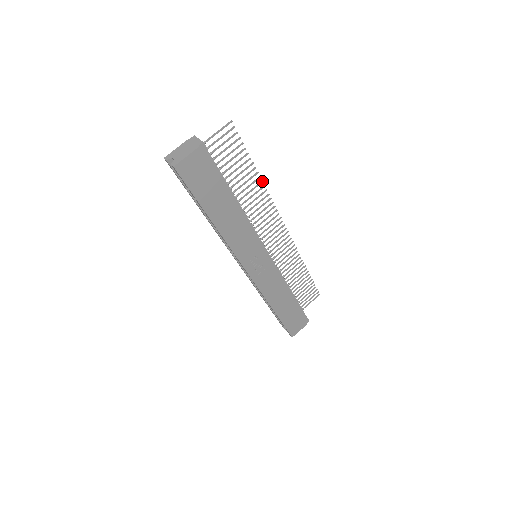
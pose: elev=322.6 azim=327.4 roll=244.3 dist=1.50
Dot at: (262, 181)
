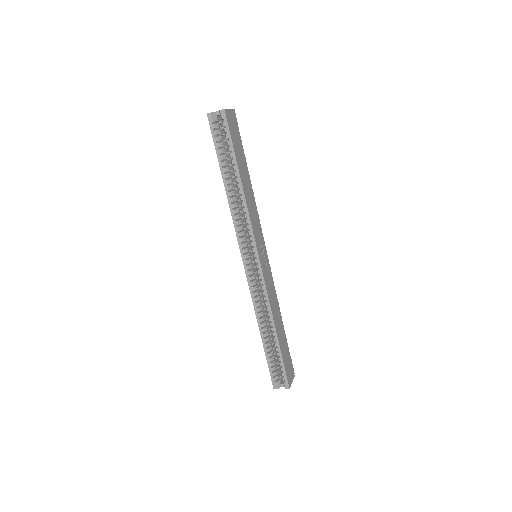
Dot at: occluded
